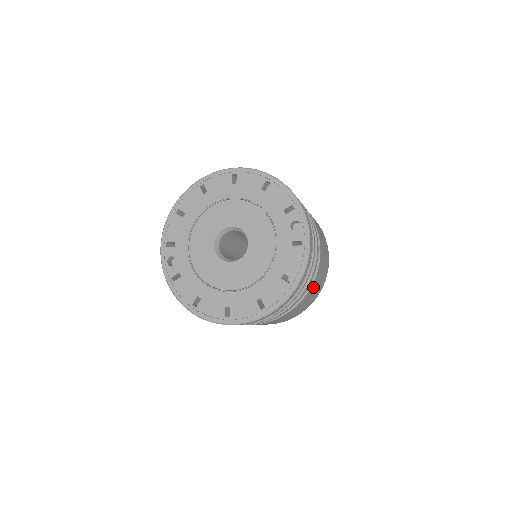
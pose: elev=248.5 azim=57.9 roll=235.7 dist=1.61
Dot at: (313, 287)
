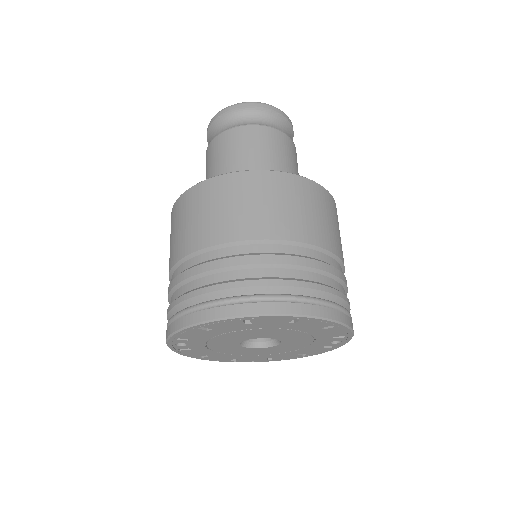
Dot at: occluded
